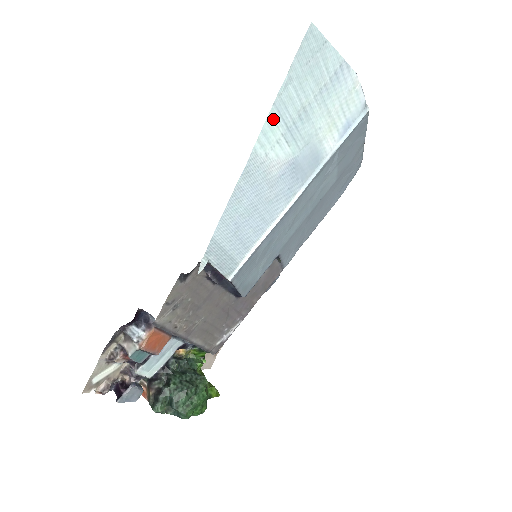
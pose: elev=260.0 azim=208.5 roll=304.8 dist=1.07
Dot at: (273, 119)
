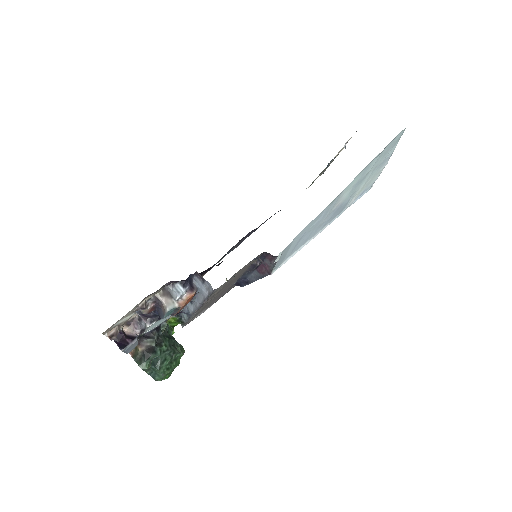
Dot at: (361, 174)
